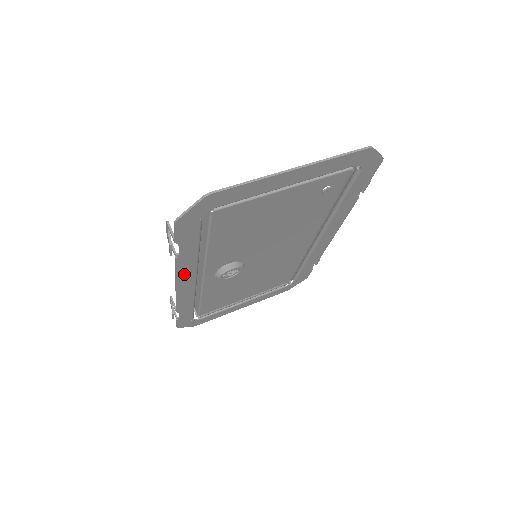
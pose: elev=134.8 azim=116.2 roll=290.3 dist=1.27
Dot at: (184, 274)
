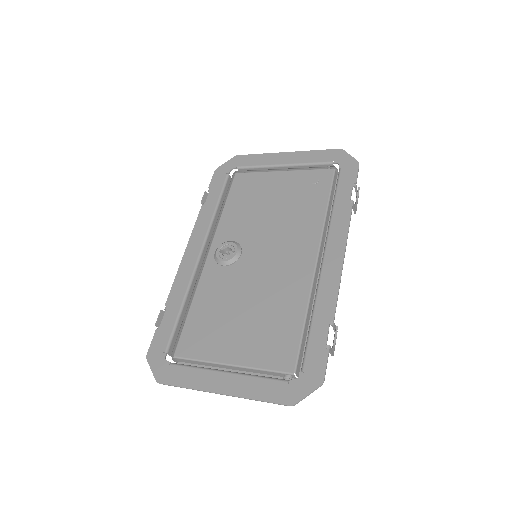
Dot at: (198, 233)
